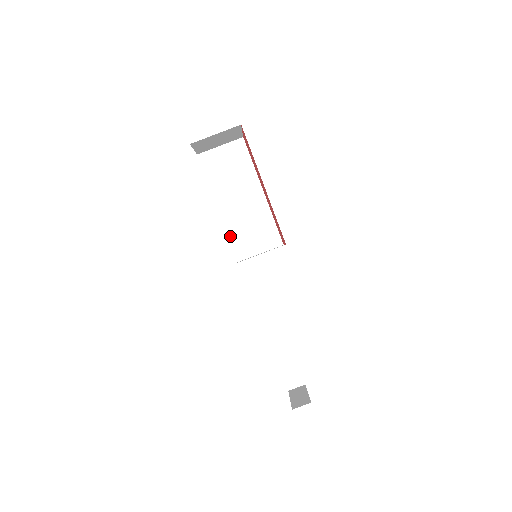
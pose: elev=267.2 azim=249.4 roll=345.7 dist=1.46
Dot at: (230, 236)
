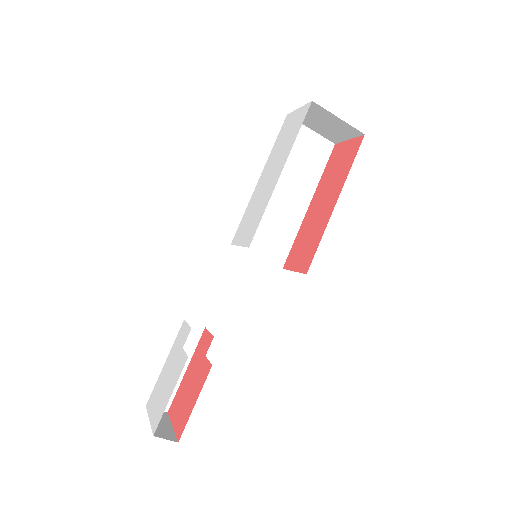
Dot at: occluded
